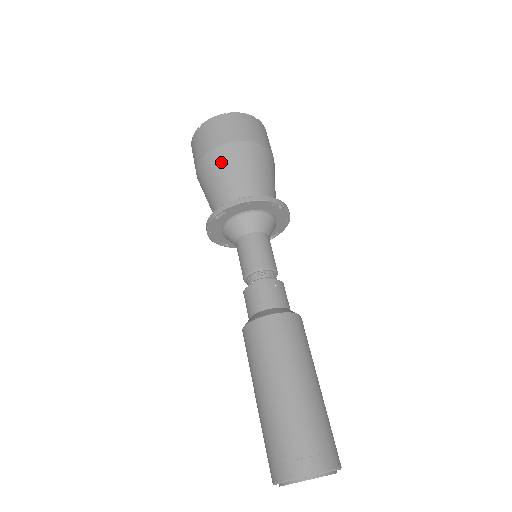
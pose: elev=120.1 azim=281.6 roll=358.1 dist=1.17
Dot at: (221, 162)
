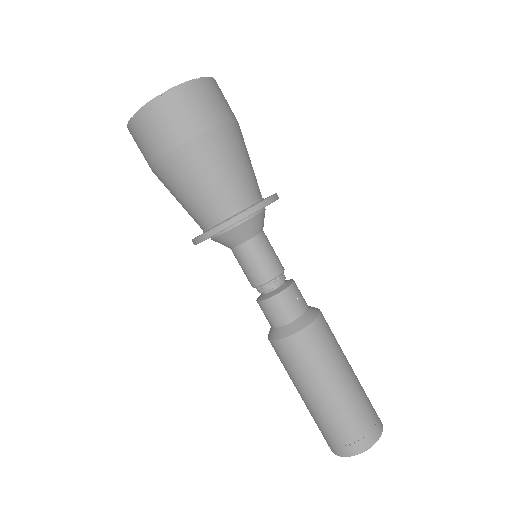
Dot at: (215, 153)
